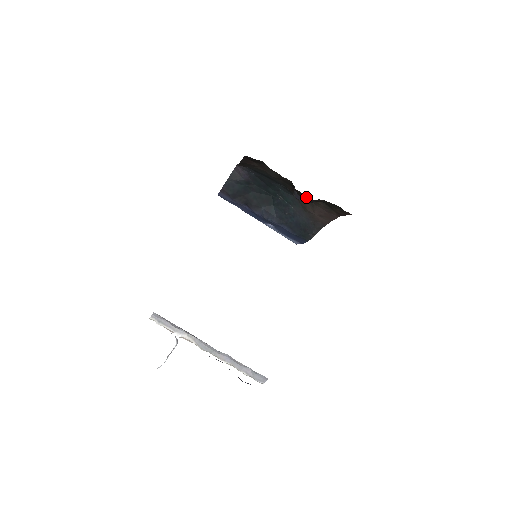
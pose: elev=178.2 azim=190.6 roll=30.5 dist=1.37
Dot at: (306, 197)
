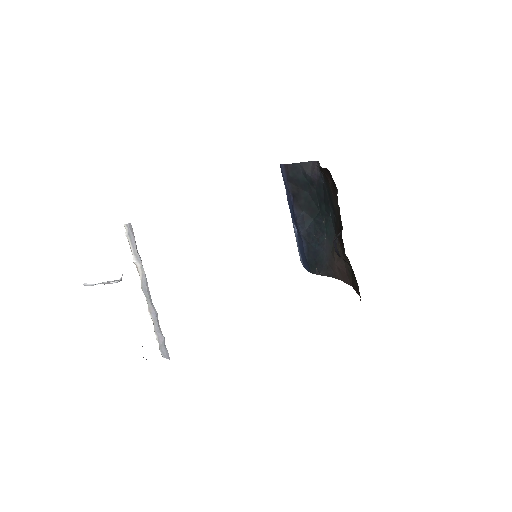
Dot at: (343, 246)
